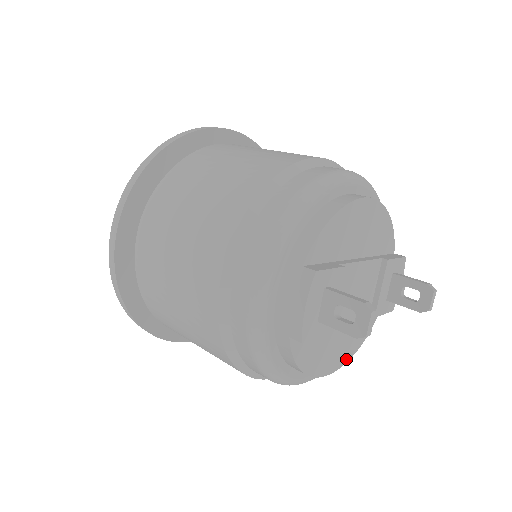
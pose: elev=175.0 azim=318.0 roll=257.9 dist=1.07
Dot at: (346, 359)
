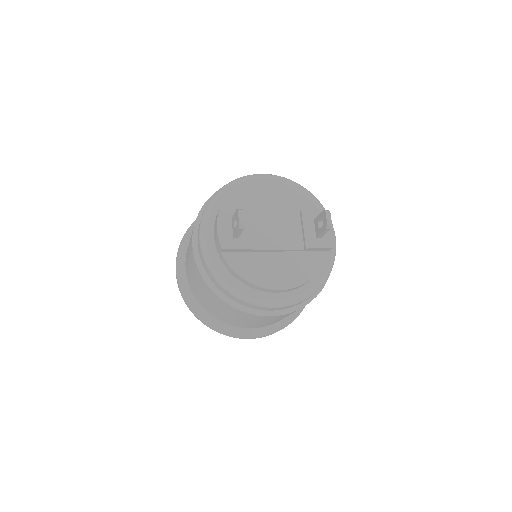
Dot at: (298, 283)
